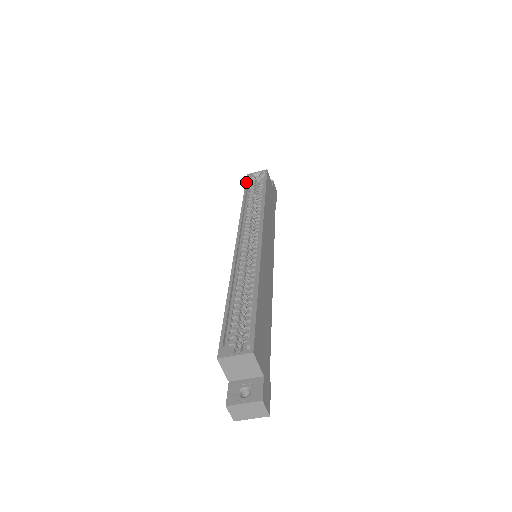
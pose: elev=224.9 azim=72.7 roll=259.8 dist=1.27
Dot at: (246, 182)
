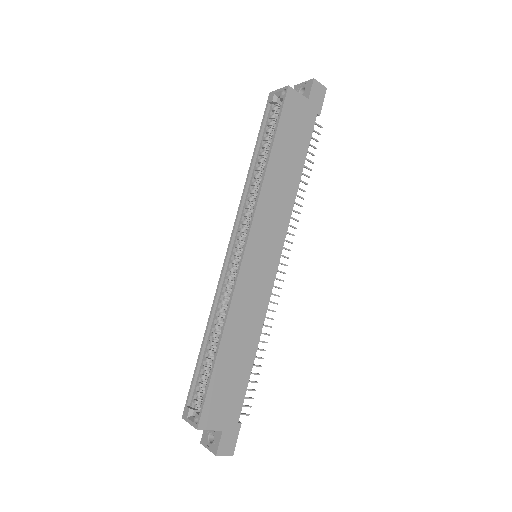
Dot at: (263, 115)
